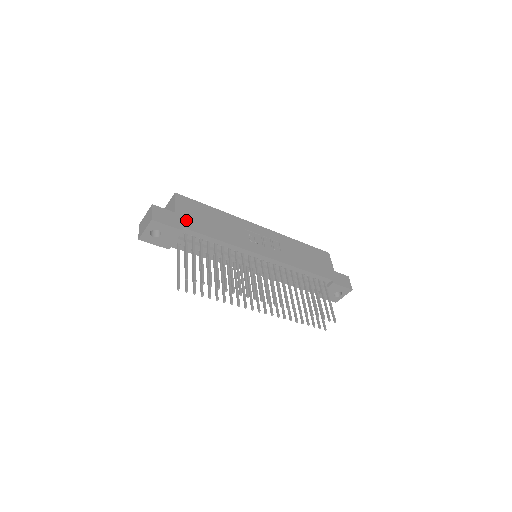
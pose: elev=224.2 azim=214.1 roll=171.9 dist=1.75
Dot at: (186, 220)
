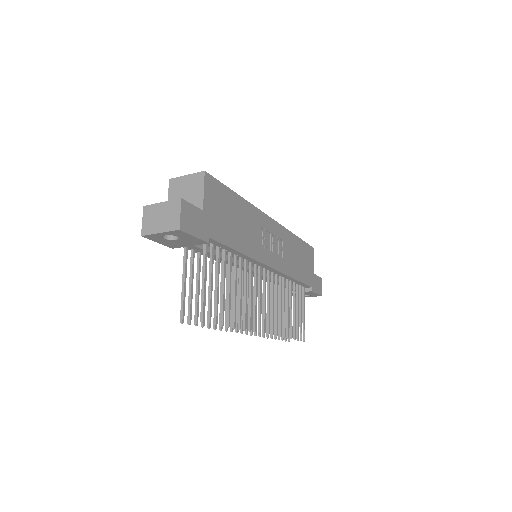
Dot at: (212, 223)
